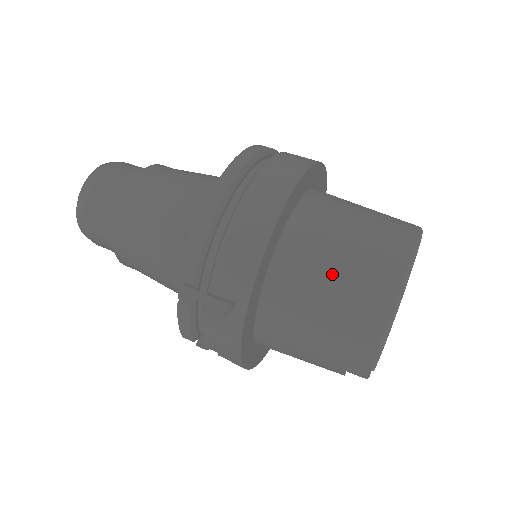
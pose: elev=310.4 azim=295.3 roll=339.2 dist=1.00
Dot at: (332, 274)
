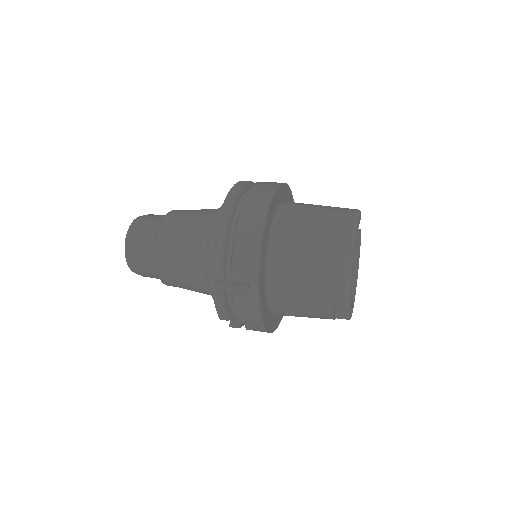
Dot at: (307, 251)
